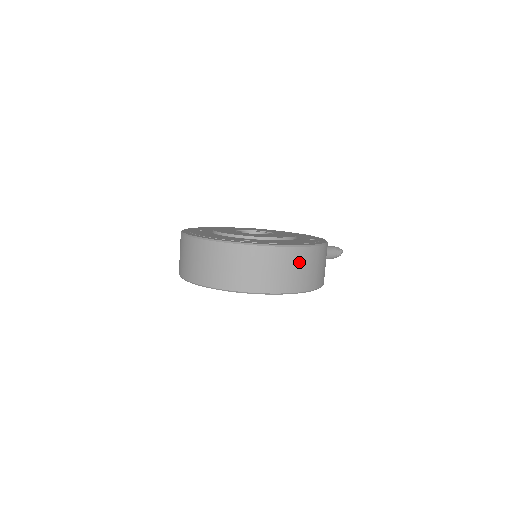
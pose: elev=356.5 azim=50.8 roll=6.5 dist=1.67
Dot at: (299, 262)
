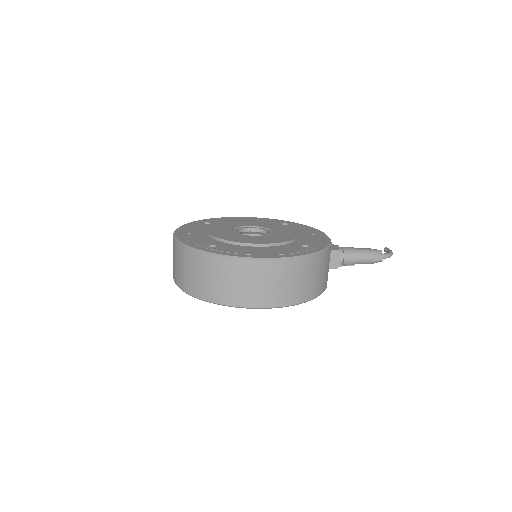
Dot at: (257, 276)
